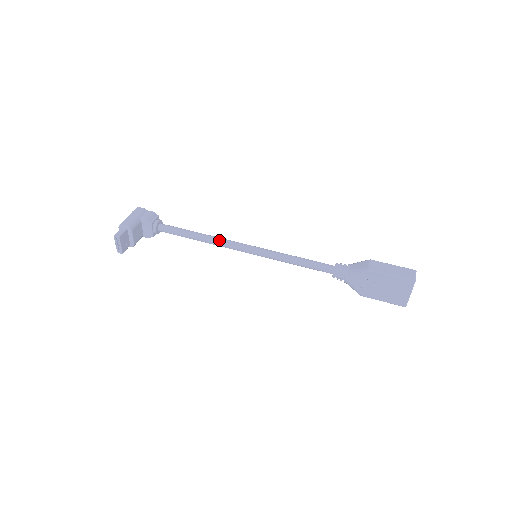
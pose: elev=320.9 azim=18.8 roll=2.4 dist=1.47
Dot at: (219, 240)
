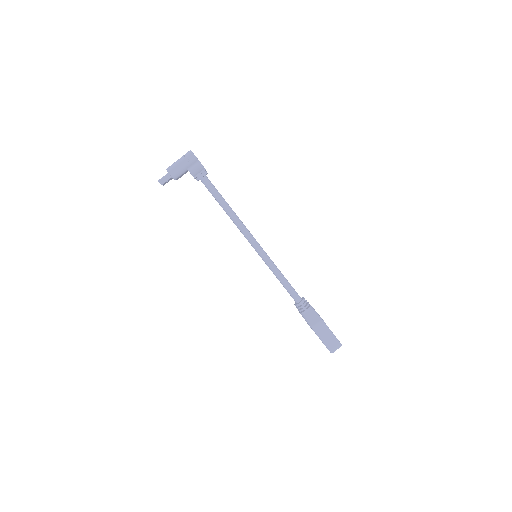
Dot at: (238, 226)
